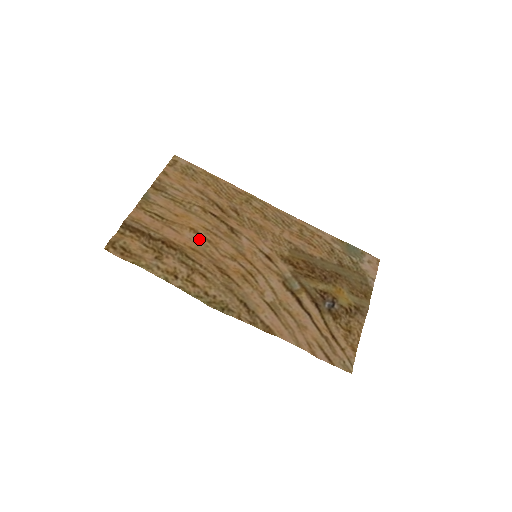
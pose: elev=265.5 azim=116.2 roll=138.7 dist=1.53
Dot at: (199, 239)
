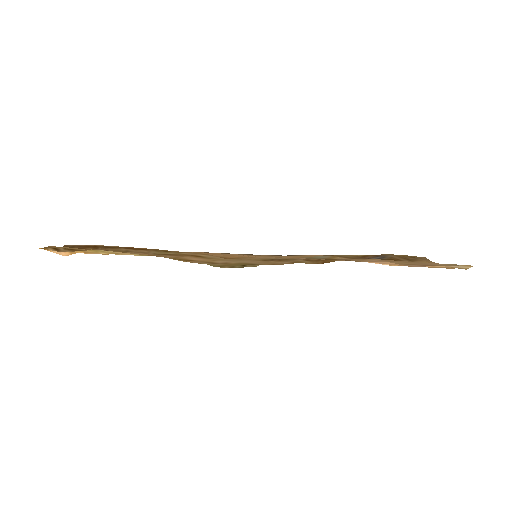
Dot at: occluded
